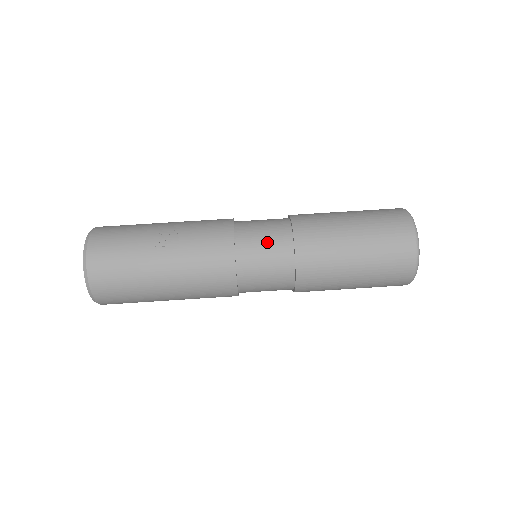
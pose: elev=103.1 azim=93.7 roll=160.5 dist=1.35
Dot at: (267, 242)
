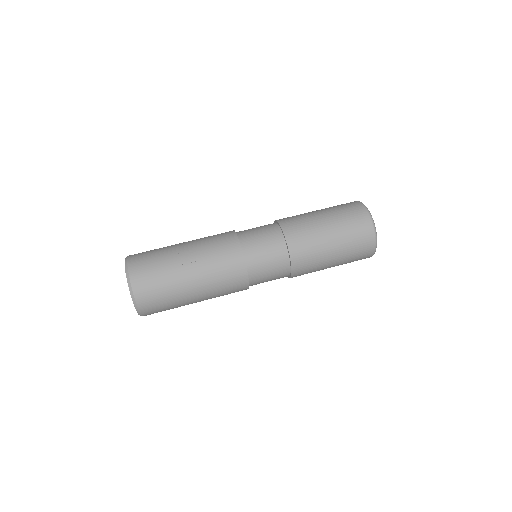
Dot at: (266, 245)
